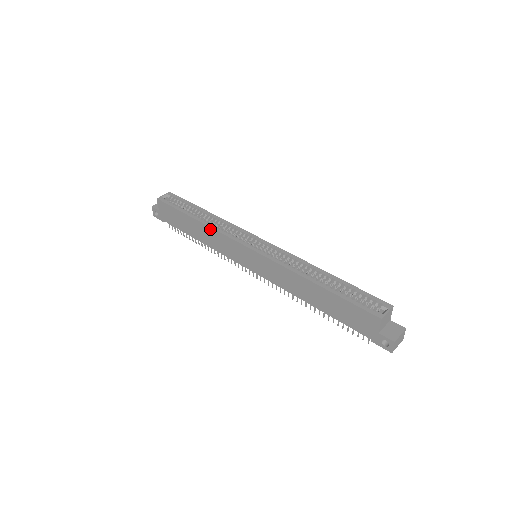
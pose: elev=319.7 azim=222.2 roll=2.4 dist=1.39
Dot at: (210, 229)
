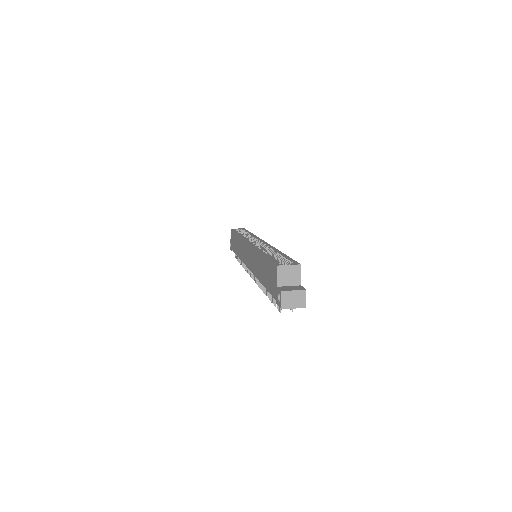
Dot at: (240, 238)
